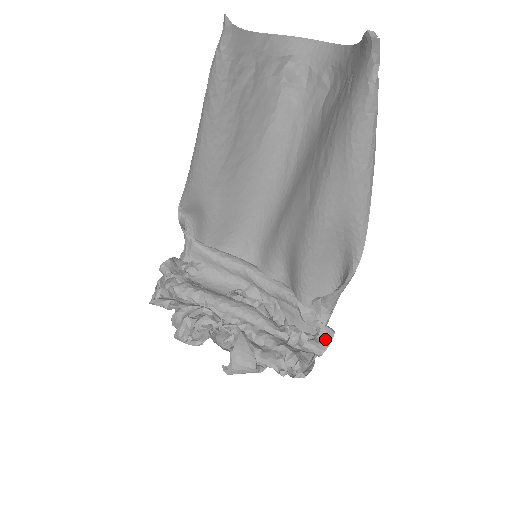
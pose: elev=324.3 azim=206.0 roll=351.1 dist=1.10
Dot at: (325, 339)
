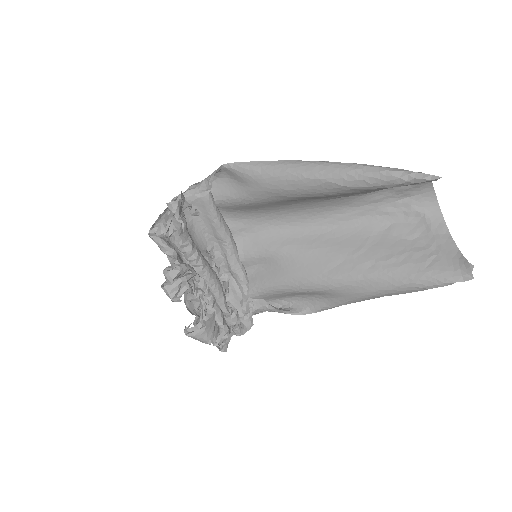
Dot at: (246, 326)
